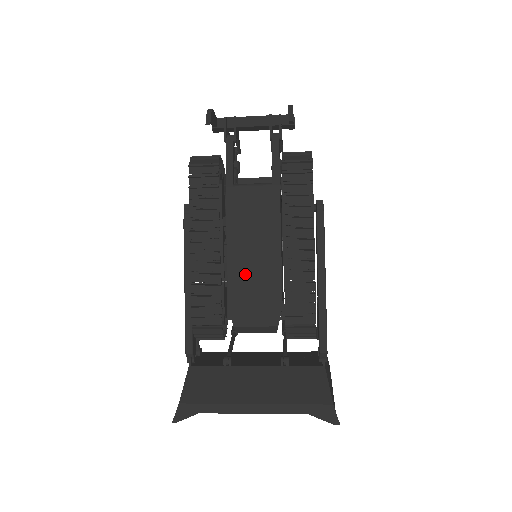
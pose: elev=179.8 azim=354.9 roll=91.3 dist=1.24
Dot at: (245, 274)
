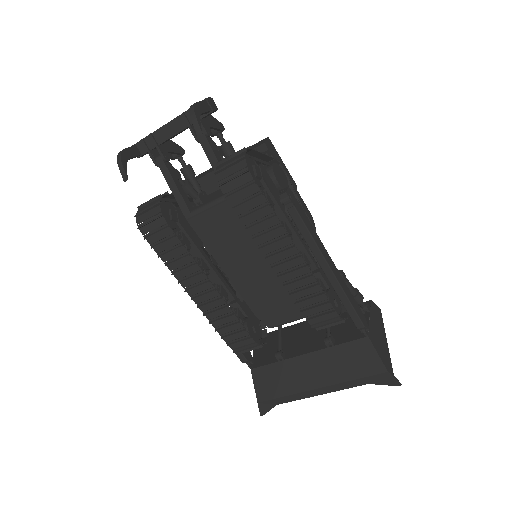
Dot at: (253, 285)
